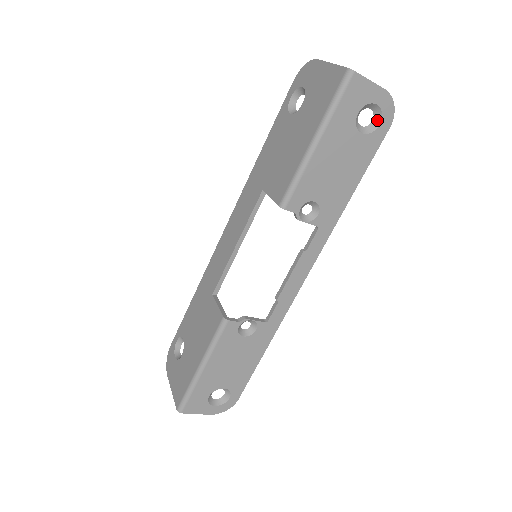
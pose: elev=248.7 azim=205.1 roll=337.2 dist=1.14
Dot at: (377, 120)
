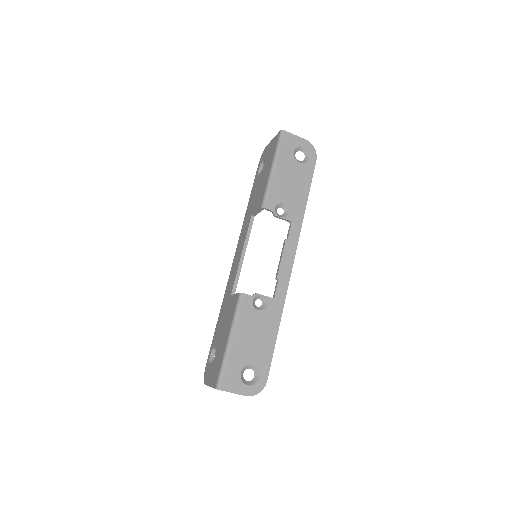
Dot at: (307, 156)
